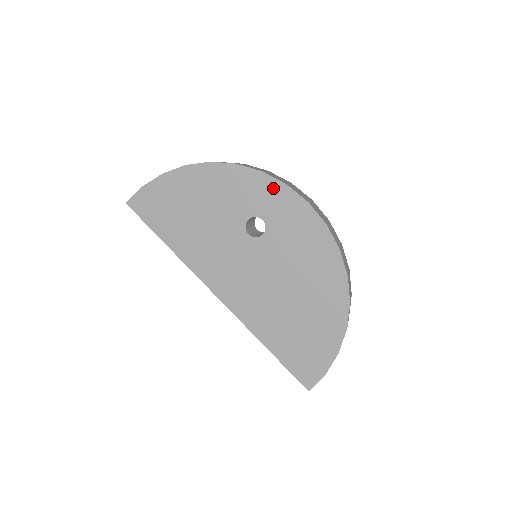
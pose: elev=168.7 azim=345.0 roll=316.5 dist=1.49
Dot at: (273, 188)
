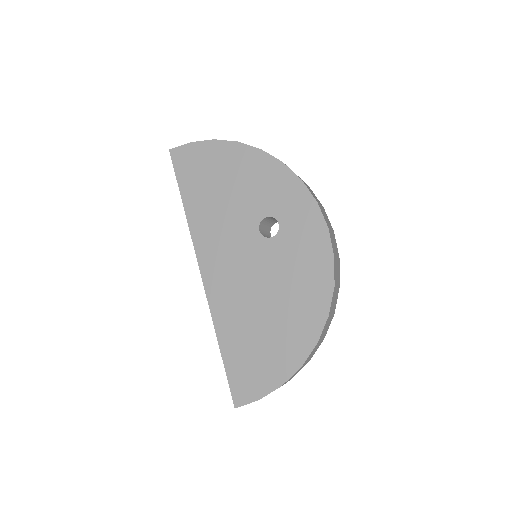
Dot at: (304, 200)
